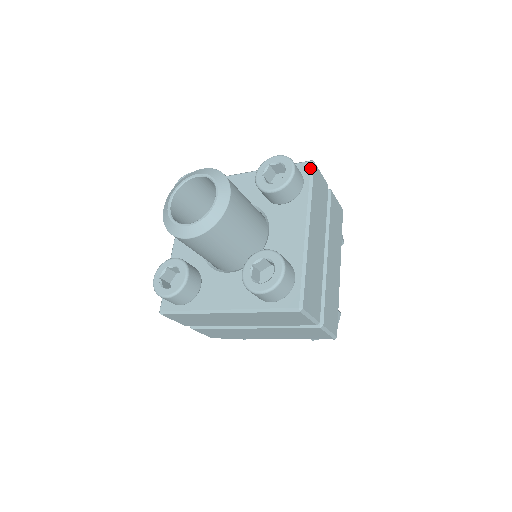
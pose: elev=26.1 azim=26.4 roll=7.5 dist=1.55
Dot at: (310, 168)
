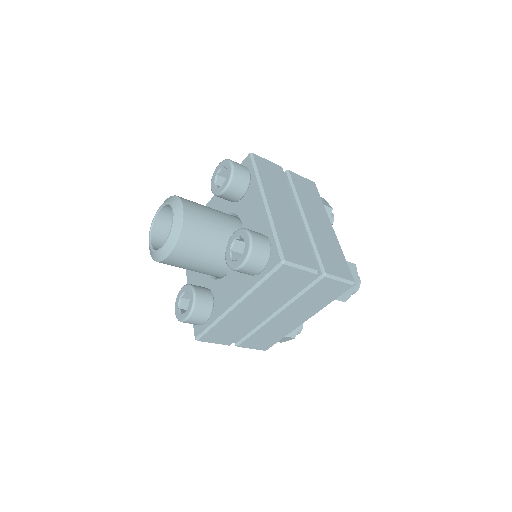
Dot at: (250, 159)
